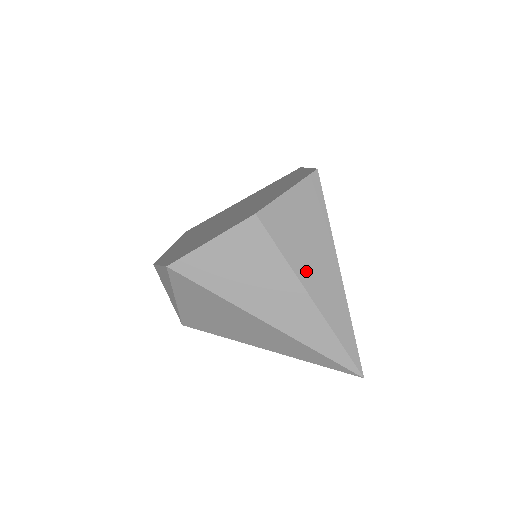
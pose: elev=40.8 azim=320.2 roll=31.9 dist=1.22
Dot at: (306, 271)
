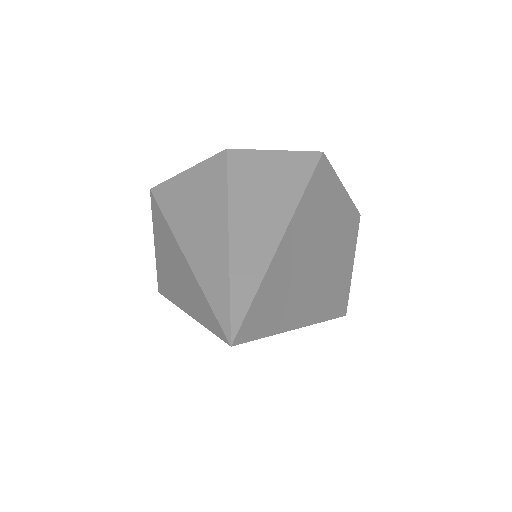
Dot at: (242, 210)
